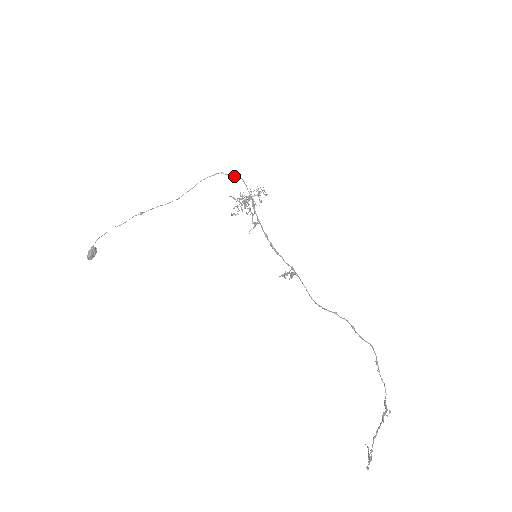
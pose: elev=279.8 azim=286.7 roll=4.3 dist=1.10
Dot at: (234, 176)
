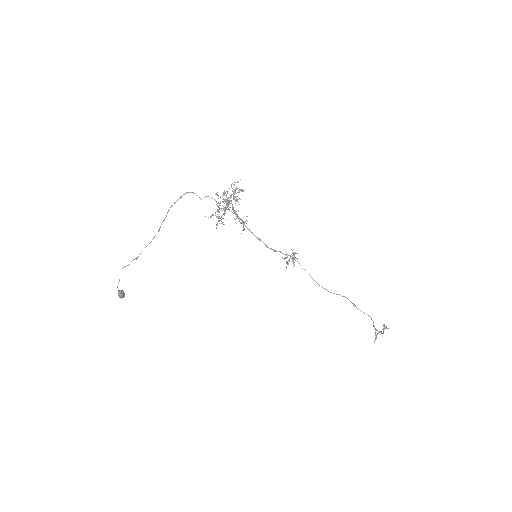
Dot at: occluded
